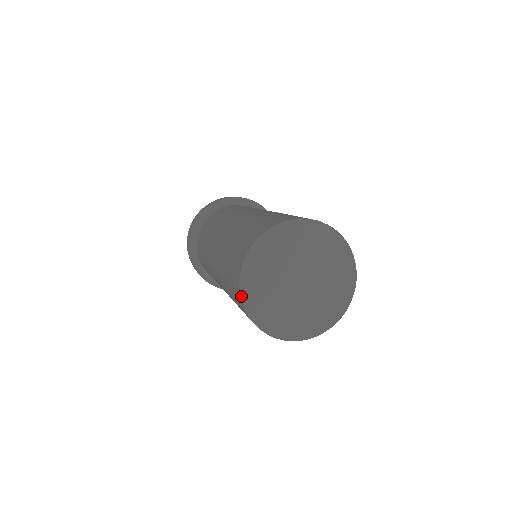
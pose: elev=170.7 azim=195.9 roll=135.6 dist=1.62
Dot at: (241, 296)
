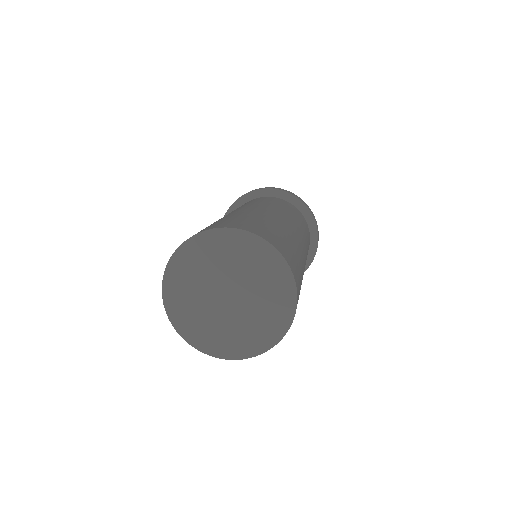
Dot at: (169, 319)
